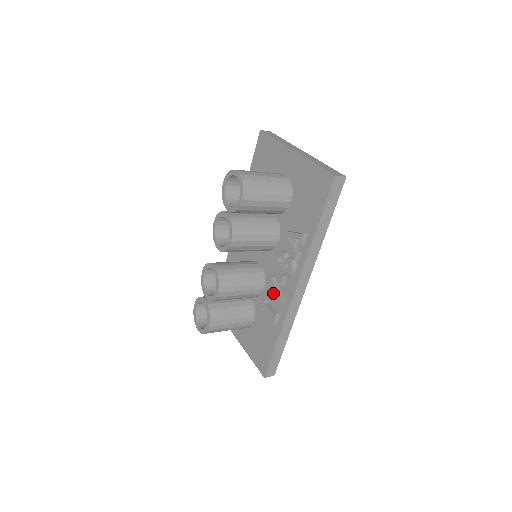
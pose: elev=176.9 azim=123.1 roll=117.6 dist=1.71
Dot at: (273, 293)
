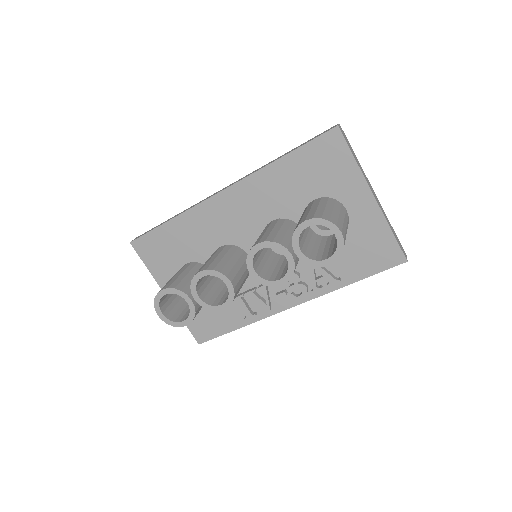
Dot at: (258, 295)
